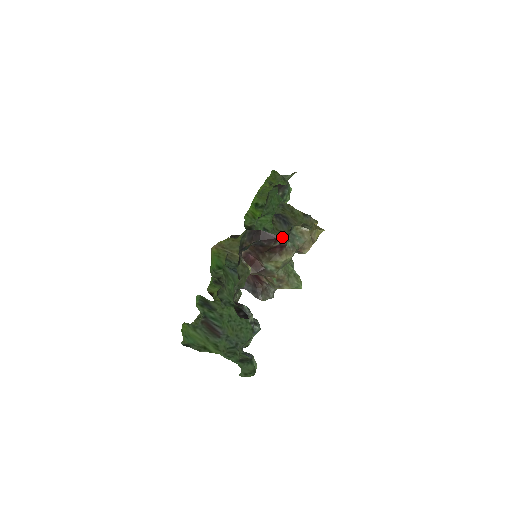
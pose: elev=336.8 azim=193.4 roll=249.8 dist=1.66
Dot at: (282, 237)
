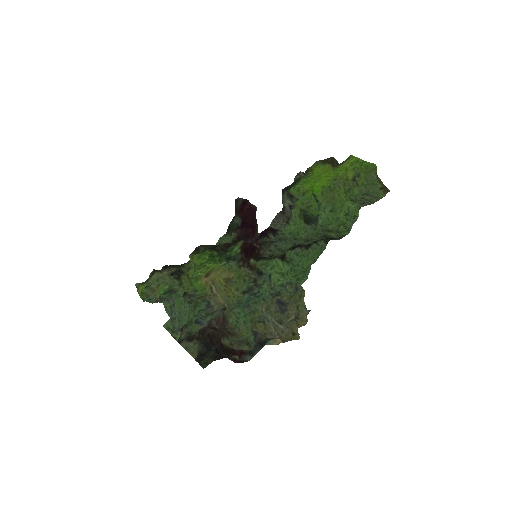
Dot at: (243, 362)
